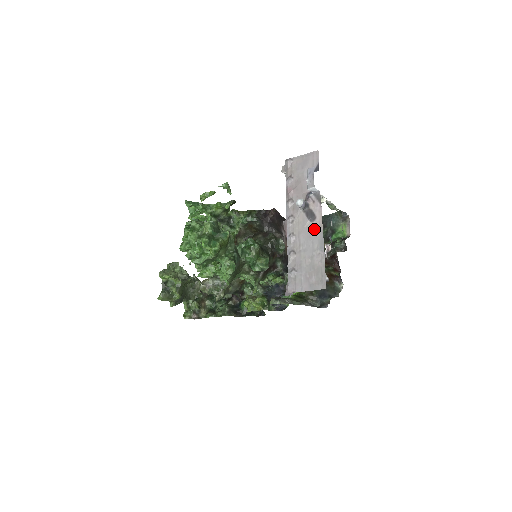
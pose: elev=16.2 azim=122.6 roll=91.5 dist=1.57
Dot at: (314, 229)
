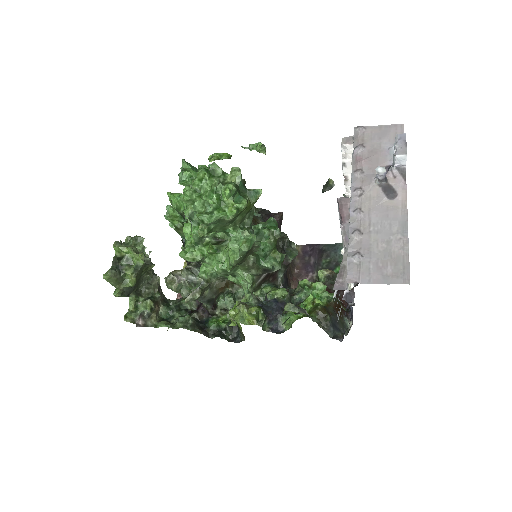
Dot at: (394, 208)
